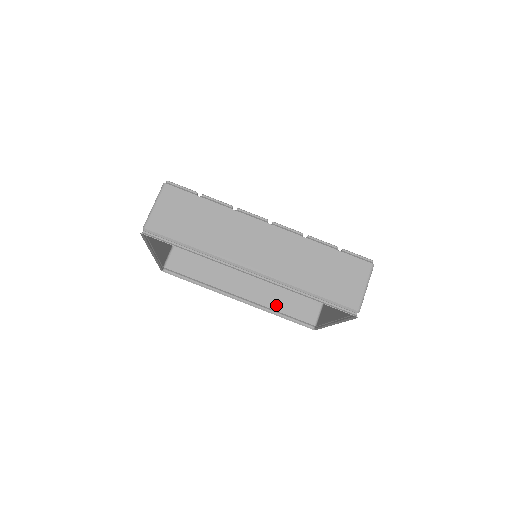
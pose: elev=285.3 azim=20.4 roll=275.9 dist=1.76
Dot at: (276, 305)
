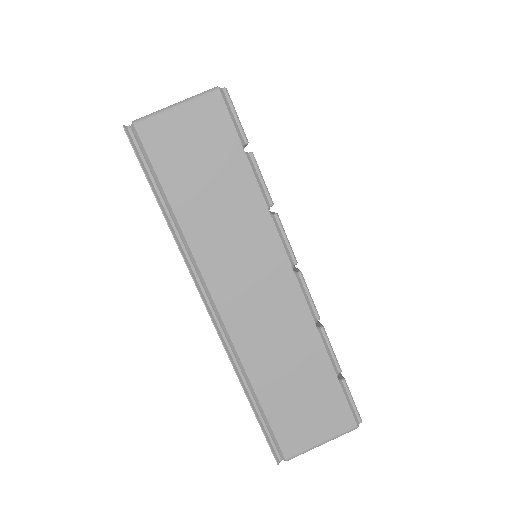
Dot at: occluded
